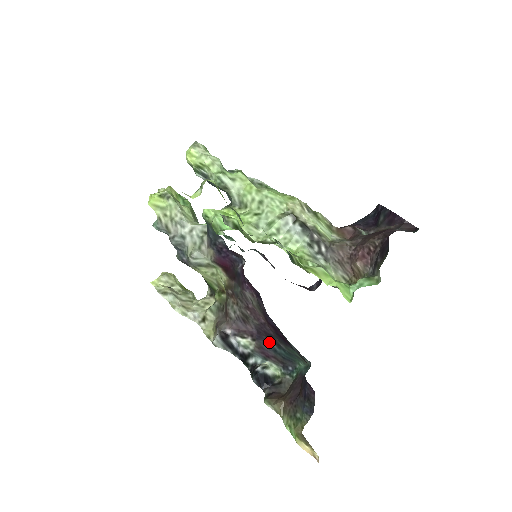
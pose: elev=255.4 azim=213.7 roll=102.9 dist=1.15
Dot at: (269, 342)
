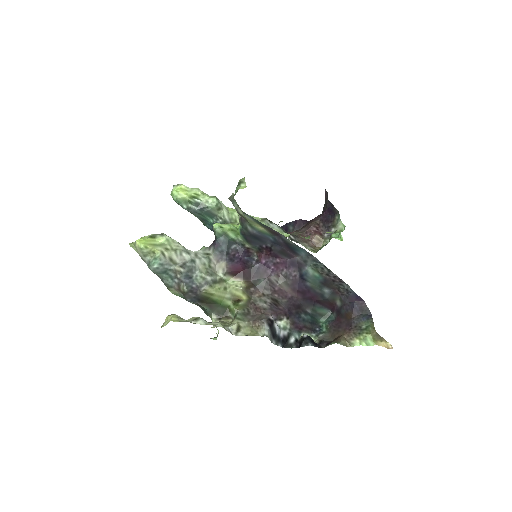
Dot at: (298, 314)
